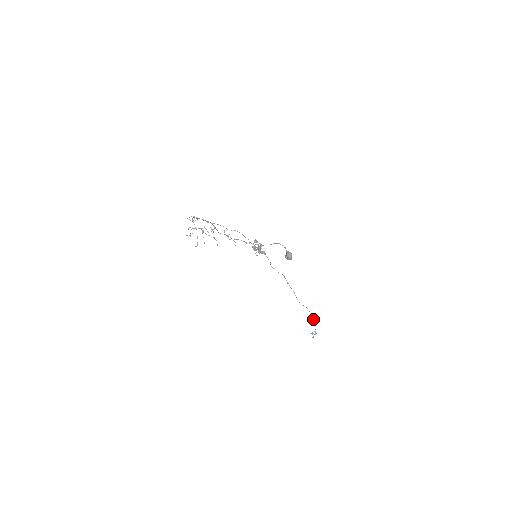
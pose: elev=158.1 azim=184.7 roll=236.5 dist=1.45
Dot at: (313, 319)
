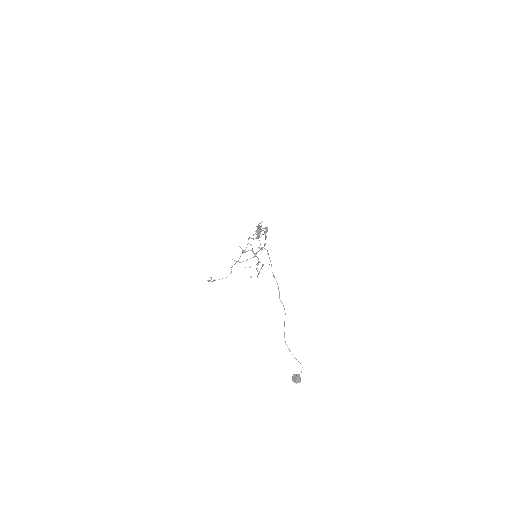
Dot at: occluded
